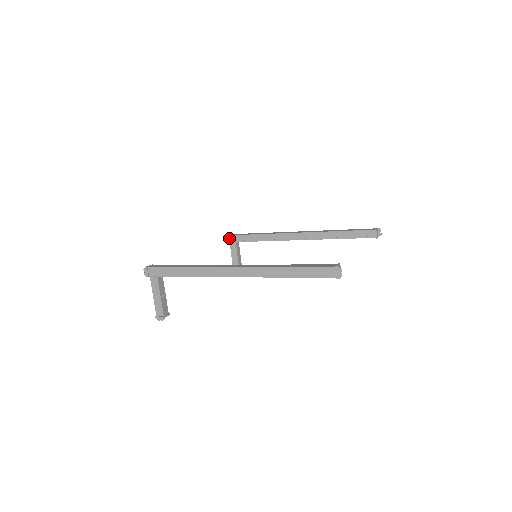
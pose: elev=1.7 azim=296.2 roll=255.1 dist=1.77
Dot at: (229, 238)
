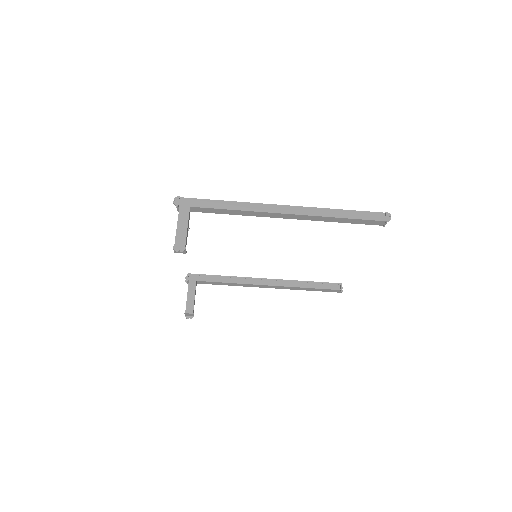
Dot at: (189, 276)
